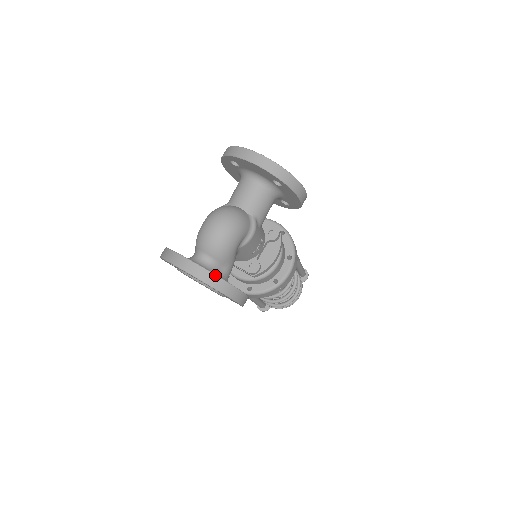
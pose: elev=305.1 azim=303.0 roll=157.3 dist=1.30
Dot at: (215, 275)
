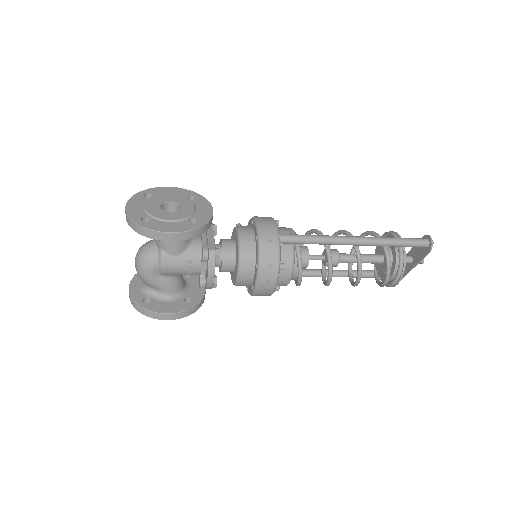
Dot at: (133, 300)
